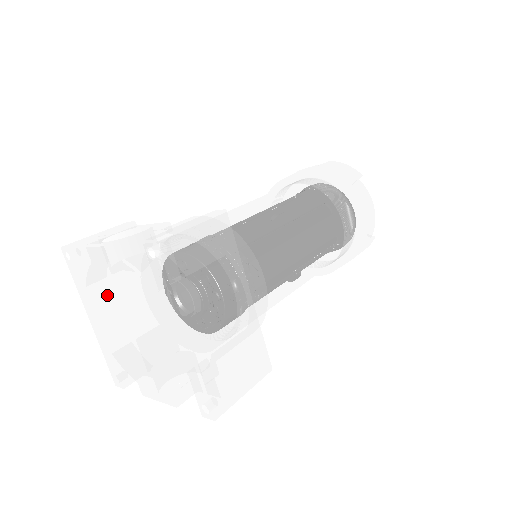
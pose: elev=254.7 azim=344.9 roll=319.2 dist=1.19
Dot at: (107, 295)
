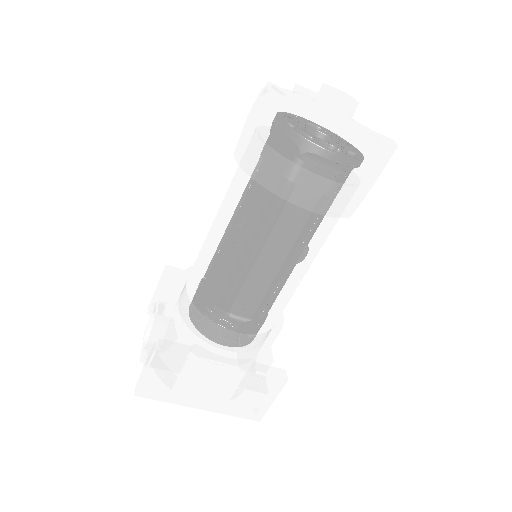
Dot at: occluded
